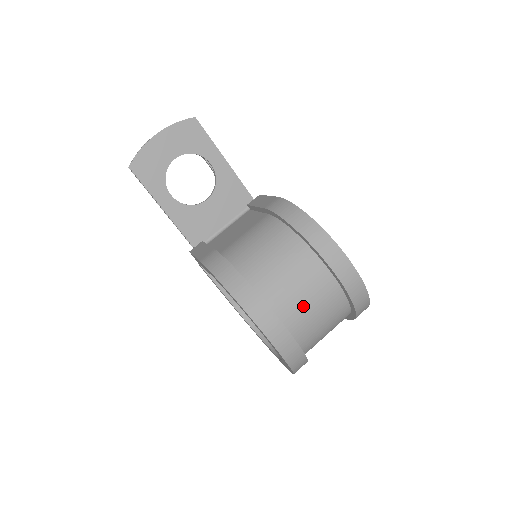
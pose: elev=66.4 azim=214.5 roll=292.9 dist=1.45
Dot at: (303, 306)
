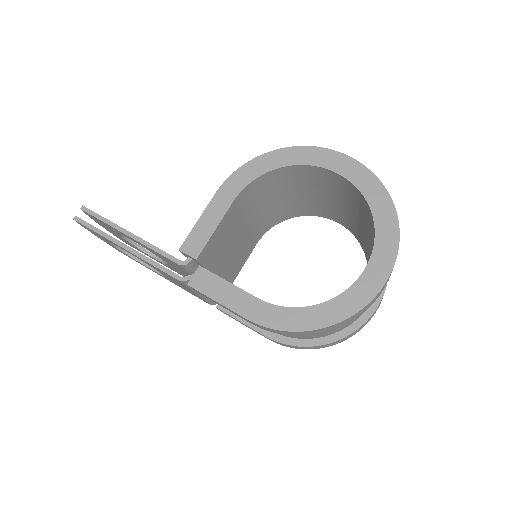
Dot at: occluded
